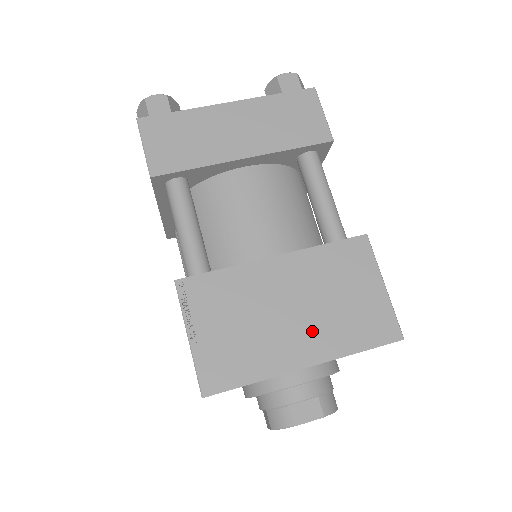
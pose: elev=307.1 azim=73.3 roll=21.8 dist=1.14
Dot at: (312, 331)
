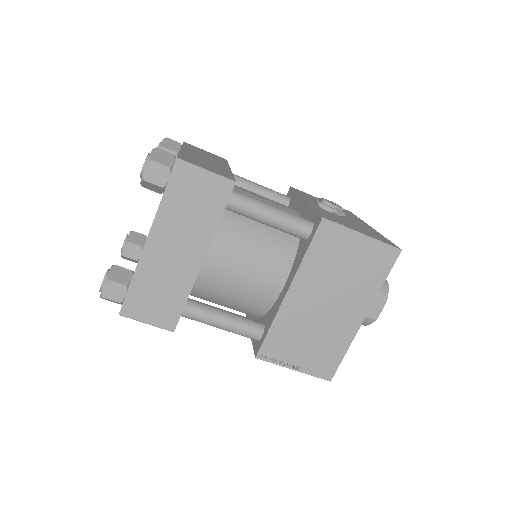
Dot at: (349, 302)
